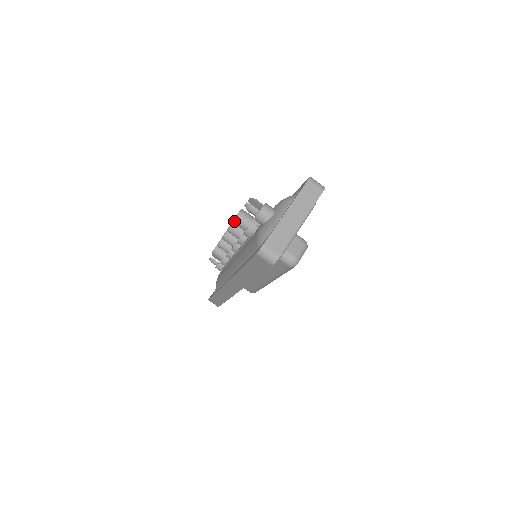
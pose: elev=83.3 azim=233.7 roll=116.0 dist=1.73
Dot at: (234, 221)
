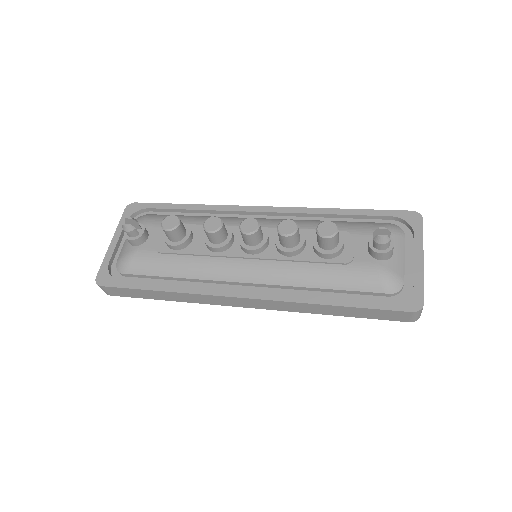
Dot at: (328, 238)
